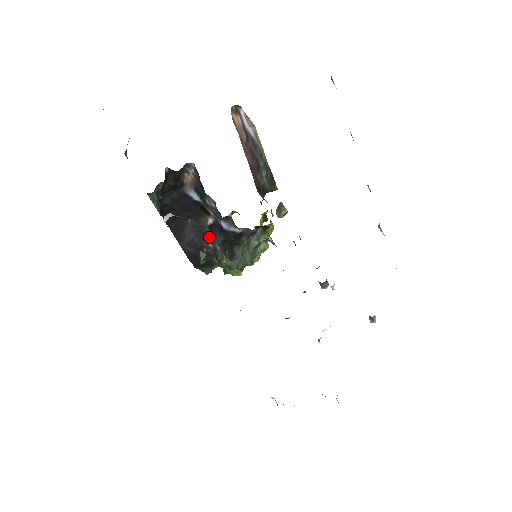
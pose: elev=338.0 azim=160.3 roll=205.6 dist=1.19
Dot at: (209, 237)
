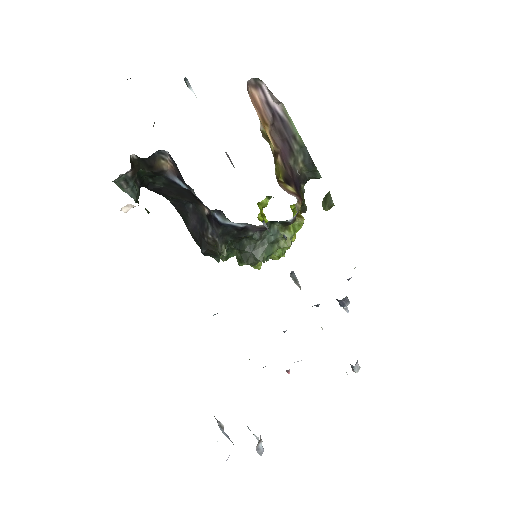
Dot at: (208, 227)
